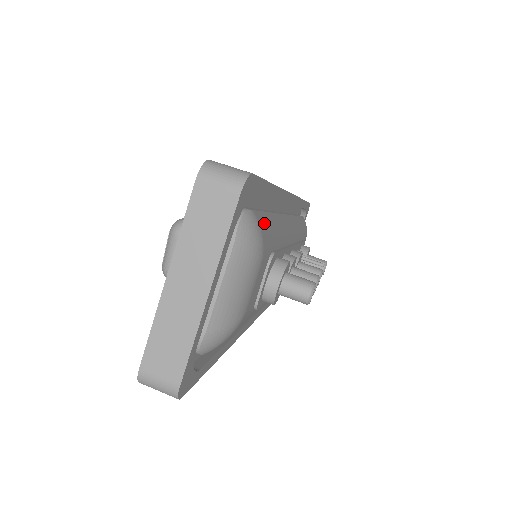
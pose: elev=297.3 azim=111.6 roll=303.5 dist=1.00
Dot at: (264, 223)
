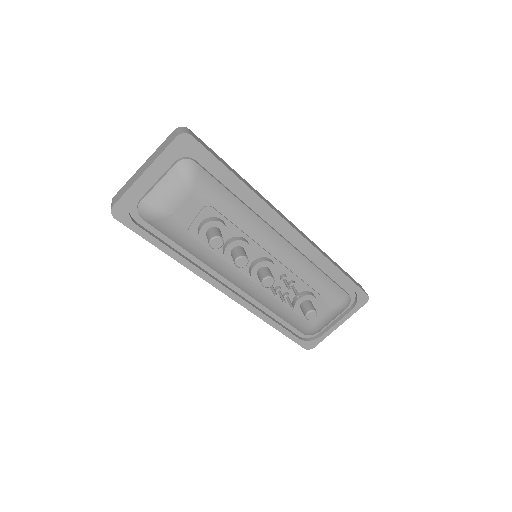
Dot at: (208, 181)
